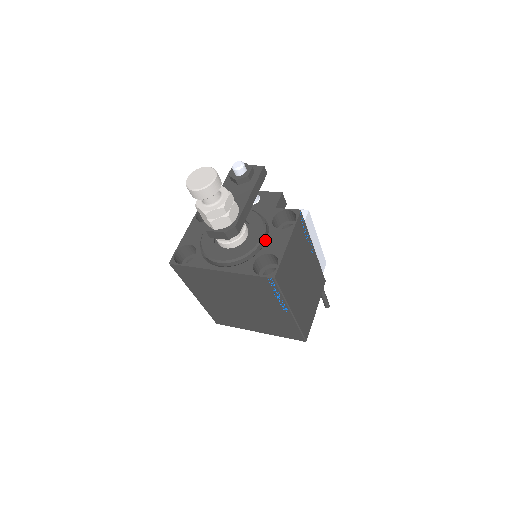
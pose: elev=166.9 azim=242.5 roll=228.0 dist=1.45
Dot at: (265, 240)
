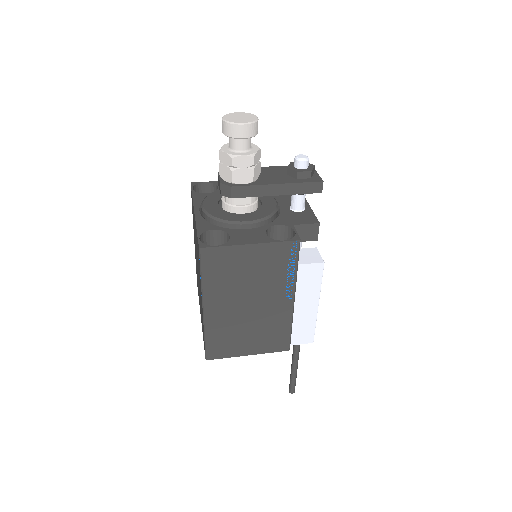
Dot at: (247, 229)
